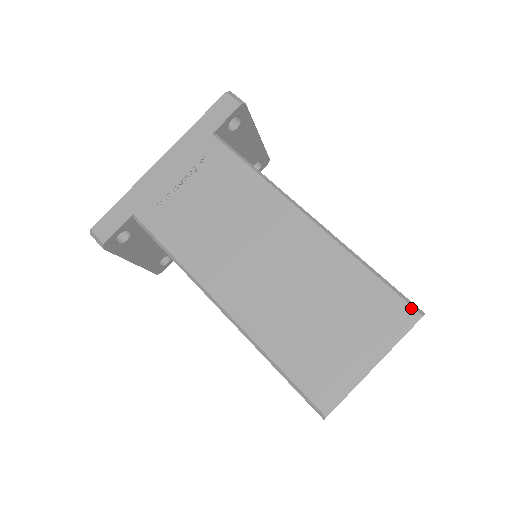
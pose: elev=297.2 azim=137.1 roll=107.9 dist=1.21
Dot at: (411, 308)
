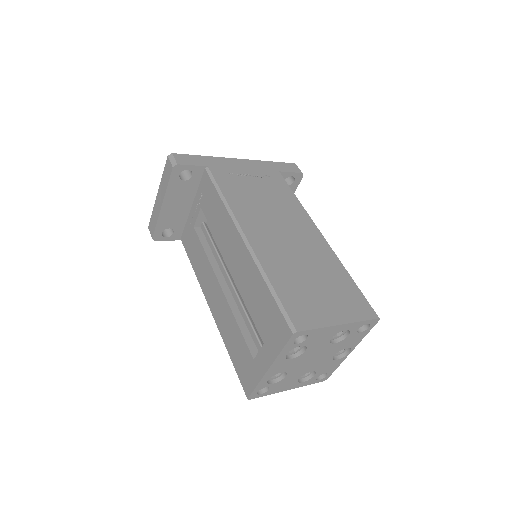
Dot at: (373, 310)
